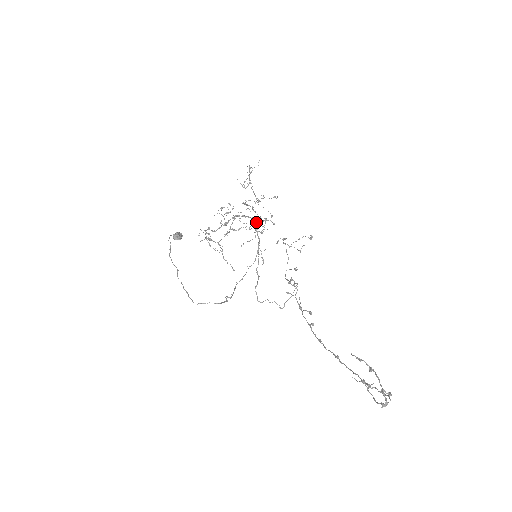
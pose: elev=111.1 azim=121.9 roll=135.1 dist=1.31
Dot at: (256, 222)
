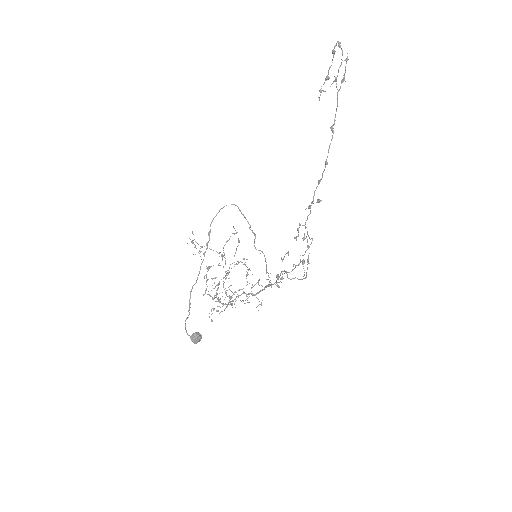
Dot at: occluded
